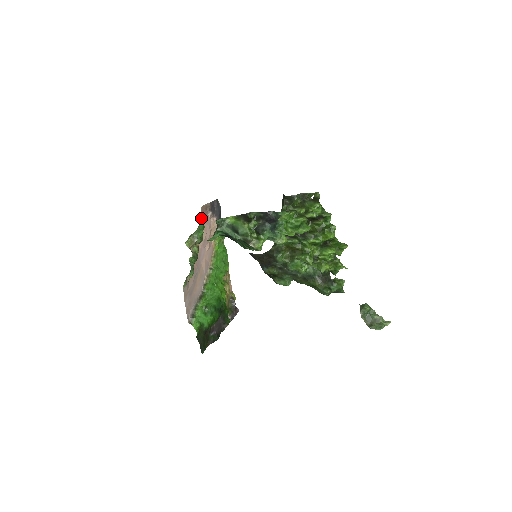
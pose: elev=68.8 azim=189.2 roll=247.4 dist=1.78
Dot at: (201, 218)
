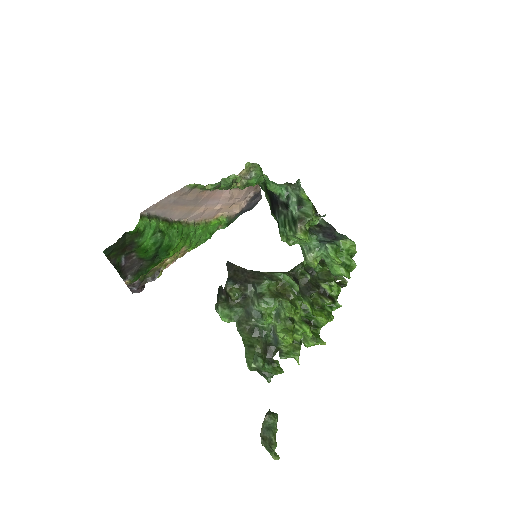
Dot at: occluded
